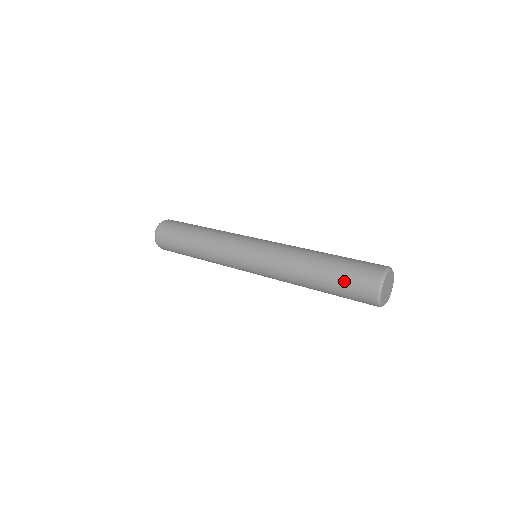
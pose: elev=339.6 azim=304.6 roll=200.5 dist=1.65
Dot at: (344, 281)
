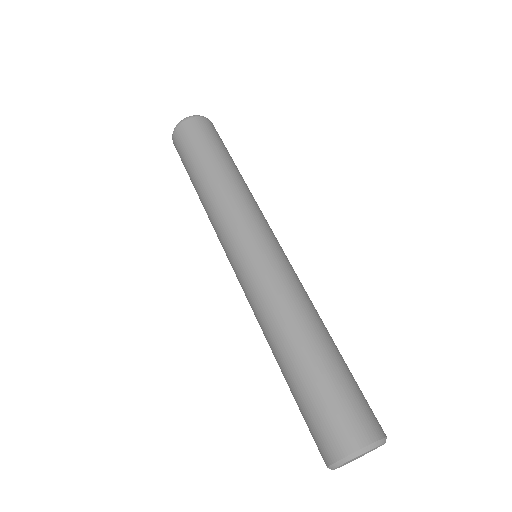
Dot at: (301, 412)
